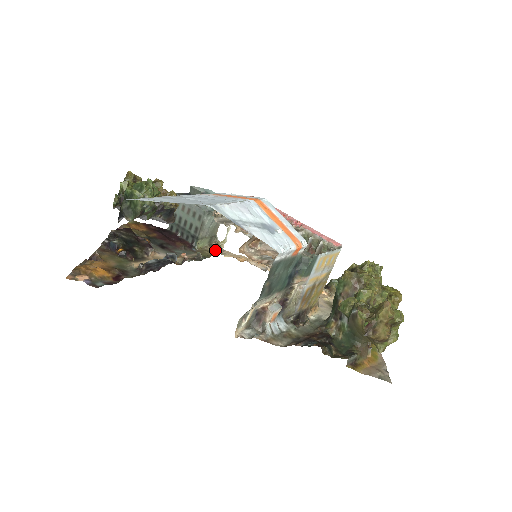
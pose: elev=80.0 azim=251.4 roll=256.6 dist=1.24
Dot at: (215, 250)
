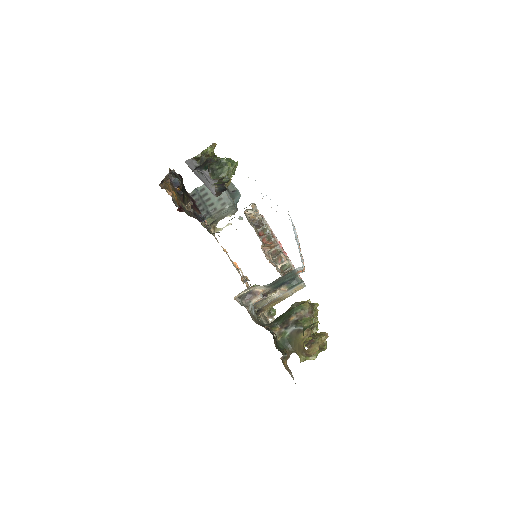
Dot at: (211, 231)
